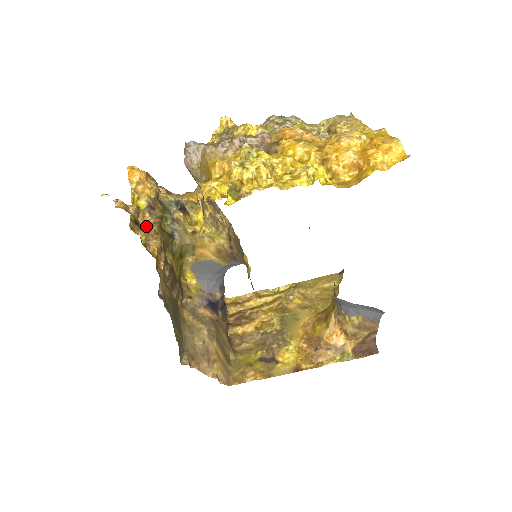
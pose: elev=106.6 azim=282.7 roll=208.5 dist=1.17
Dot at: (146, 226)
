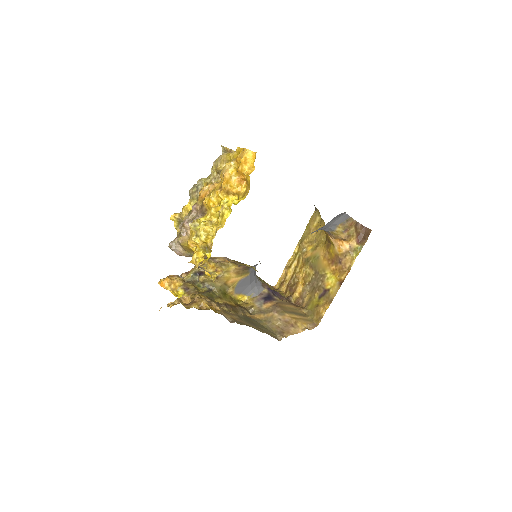
Dot at: (189, 302)
